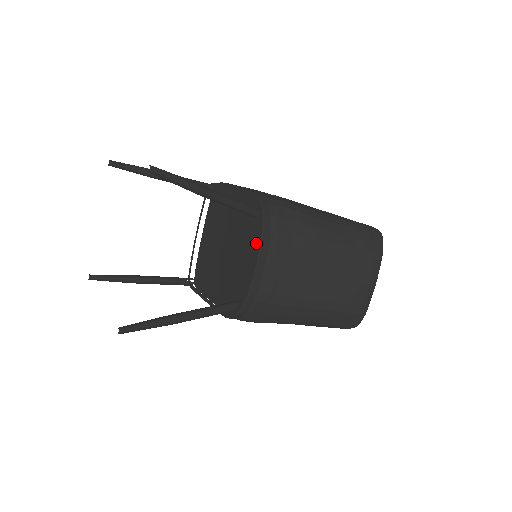
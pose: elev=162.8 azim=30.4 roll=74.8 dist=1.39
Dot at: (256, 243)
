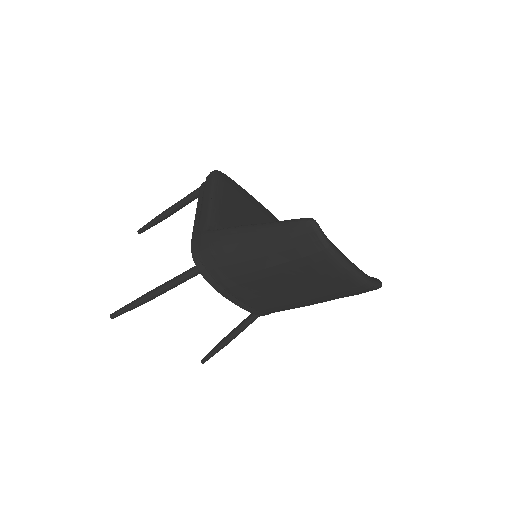
Dot at: occluded
